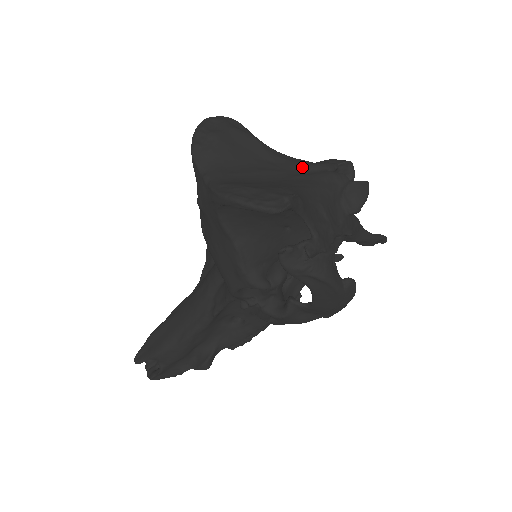
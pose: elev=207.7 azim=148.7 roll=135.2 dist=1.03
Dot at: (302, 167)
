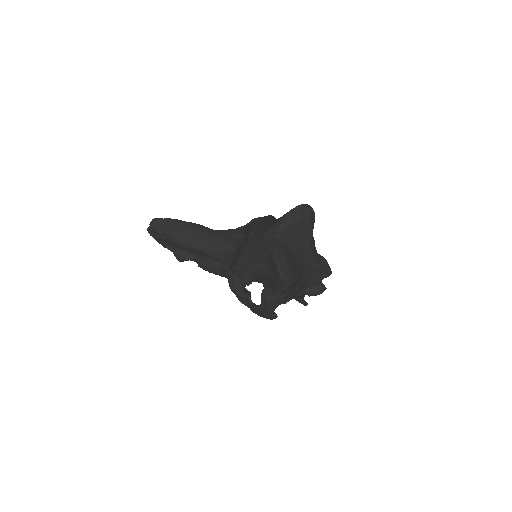
Dot at: (313, 260)
